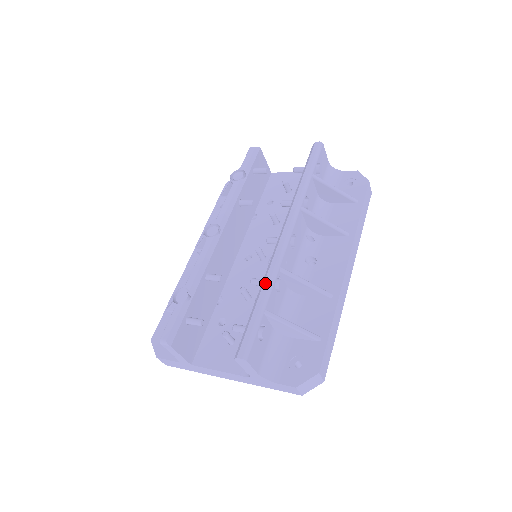
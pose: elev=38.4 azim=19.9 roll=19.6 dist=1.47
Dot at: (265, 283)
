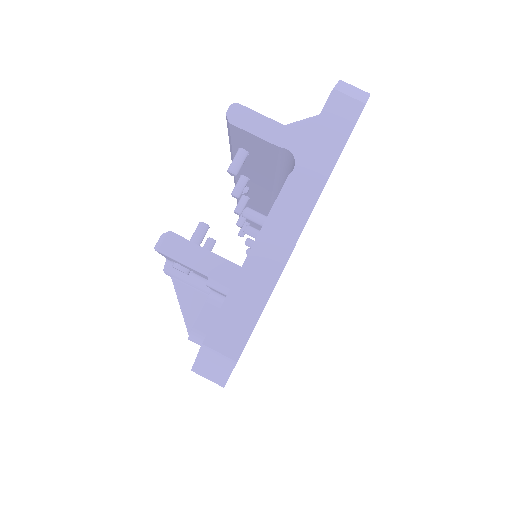
Dot at: occluded
